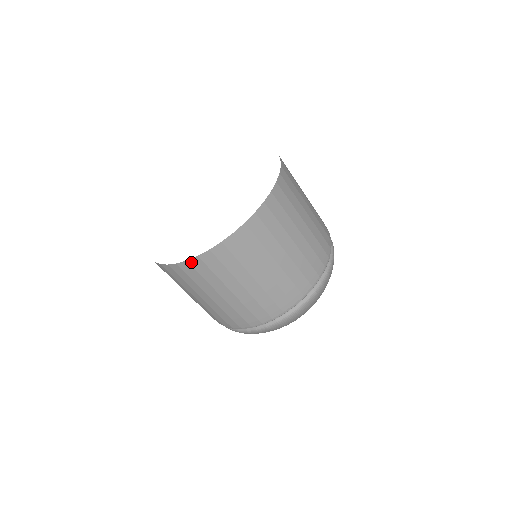
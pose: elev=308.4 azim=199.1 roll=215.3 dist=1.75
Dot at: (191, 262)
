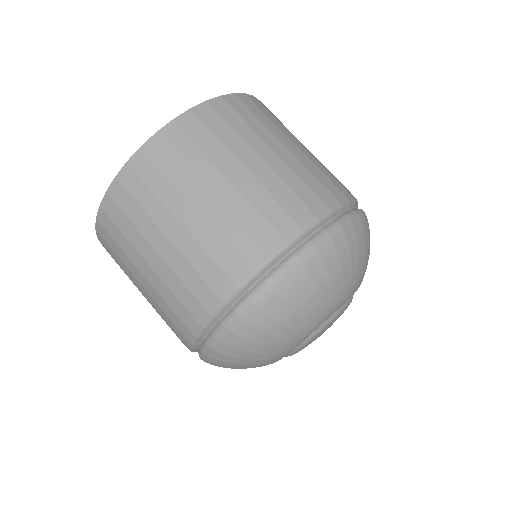
Dot at: (121, 178)
